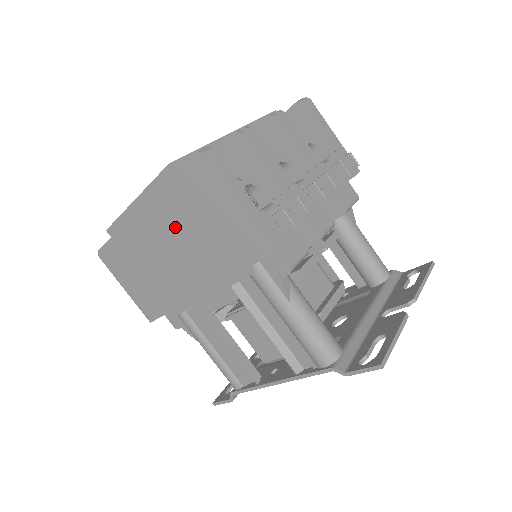
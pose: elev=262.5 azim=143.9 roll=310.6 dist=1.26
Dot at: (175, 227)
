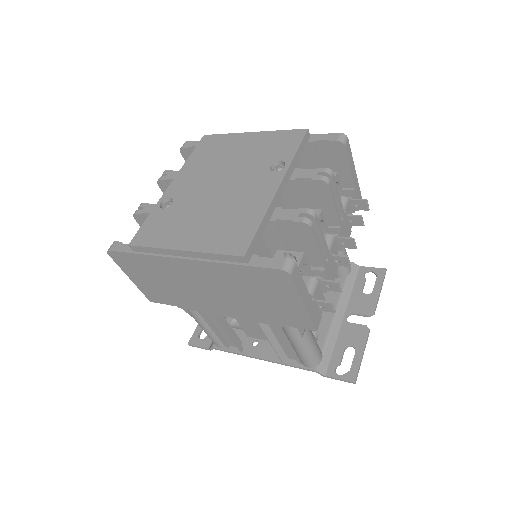
Dot at: (224, 283)
